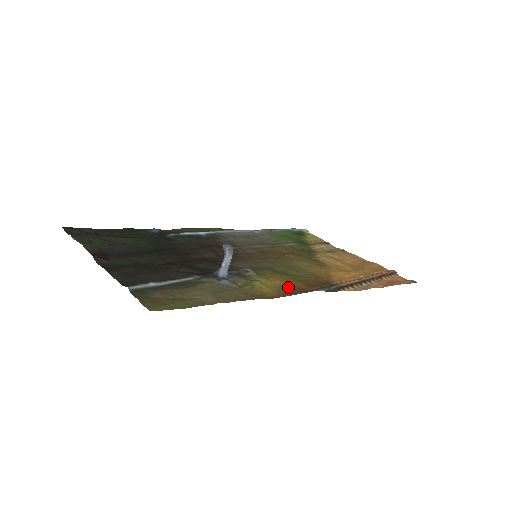
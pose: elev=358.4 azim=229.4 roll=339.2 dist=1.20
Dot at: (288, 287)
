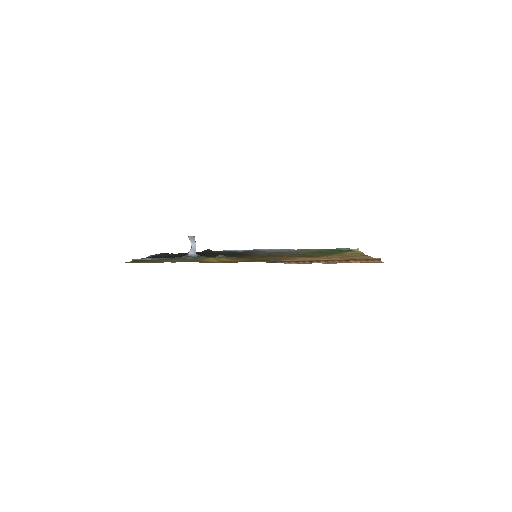
Dot at: (235, 261)
